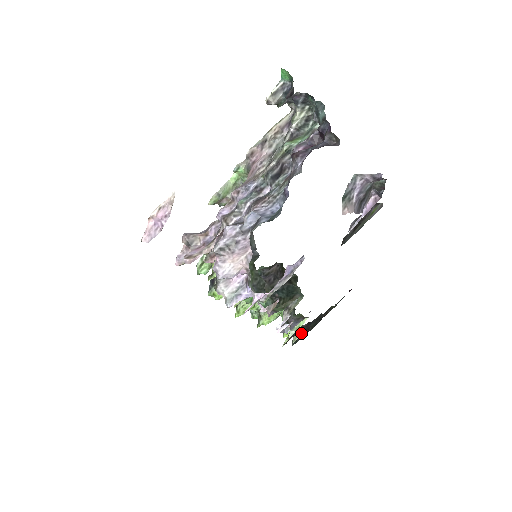
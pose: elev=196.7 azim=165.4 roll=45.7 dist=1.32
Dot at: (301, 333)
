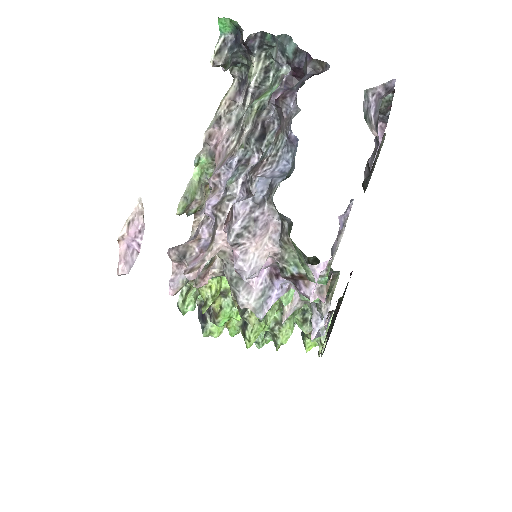
Dot at: occluded
